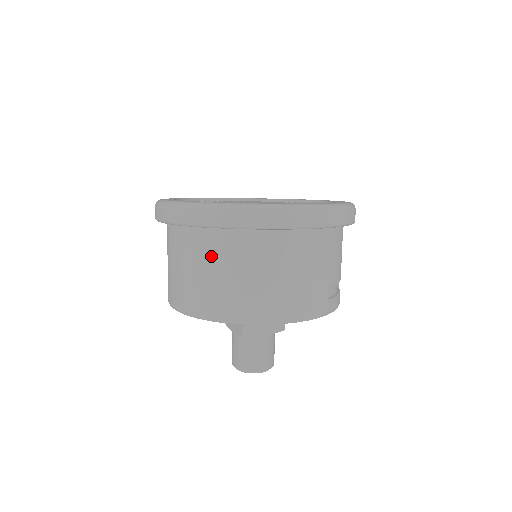
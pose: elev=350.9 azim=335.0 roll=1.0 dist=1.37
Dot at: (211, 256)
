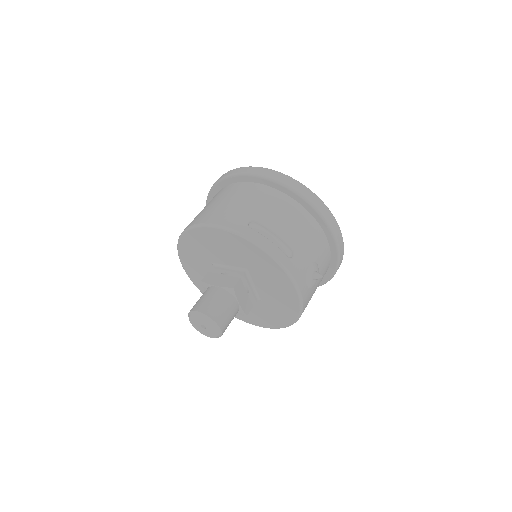
Dot at: occluded
